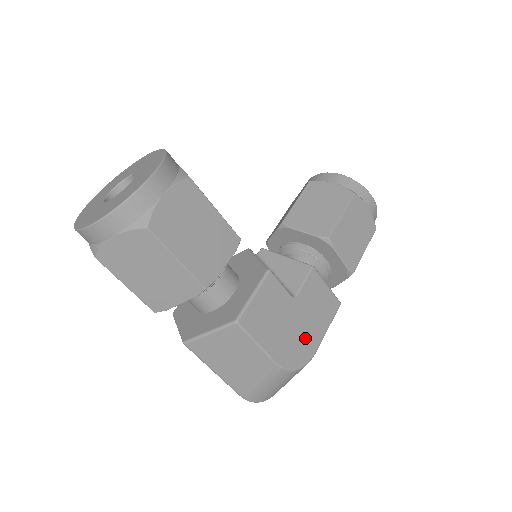
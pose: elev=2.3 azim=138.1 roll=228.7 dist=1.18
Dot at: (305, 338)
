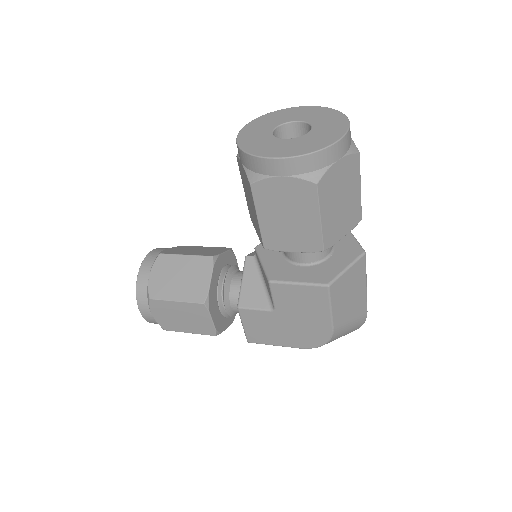
Dot at: (311, 326)
